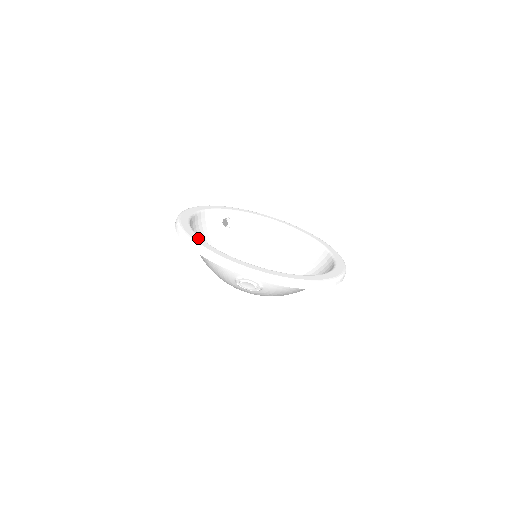
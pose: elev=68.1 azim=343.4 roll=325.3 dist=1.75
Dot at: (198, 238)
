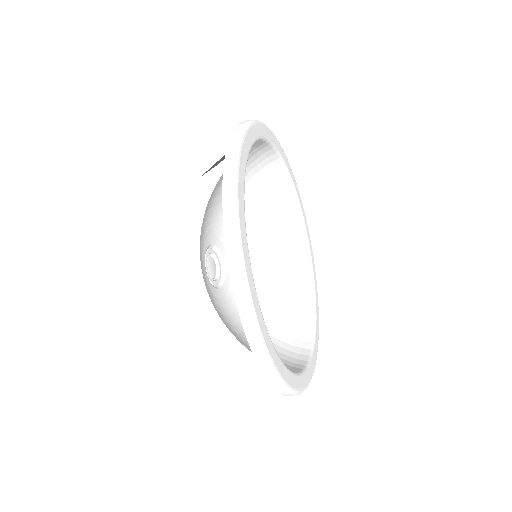
Dot at: (265, 328)
